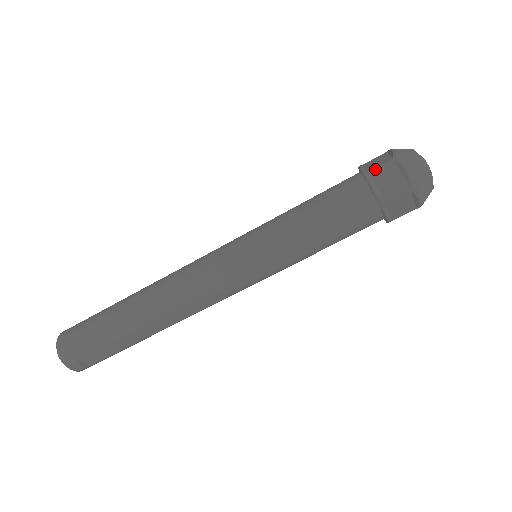
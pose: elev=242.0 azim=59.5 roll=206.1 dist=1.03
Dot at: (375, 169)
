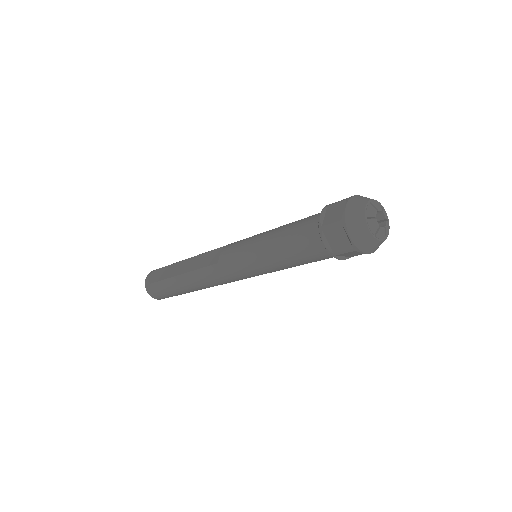
Dot at: (339, 254)
